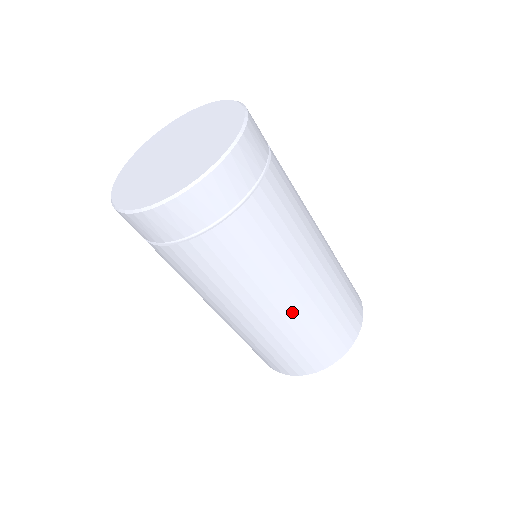
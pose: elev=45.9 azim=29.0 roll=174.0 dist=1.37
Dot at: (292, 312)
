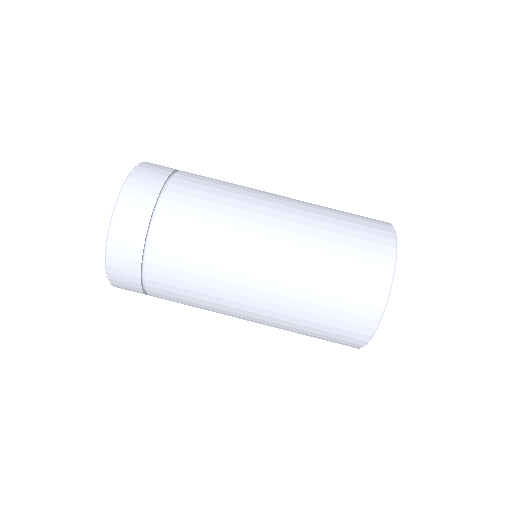
Dot at: (280, 274)
